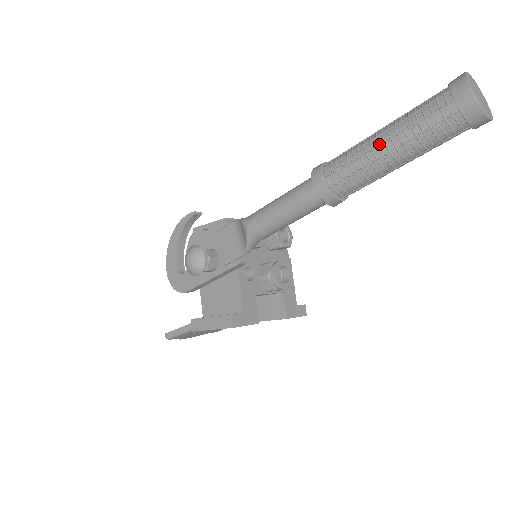
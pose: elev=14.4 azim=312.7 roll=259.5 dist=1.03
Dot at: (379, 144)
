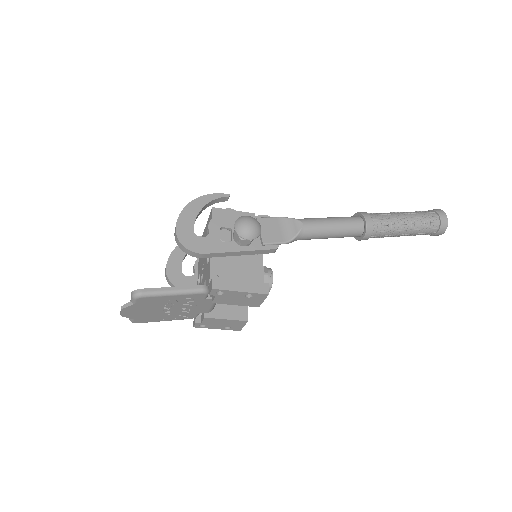
Dot at: (404, 217)
